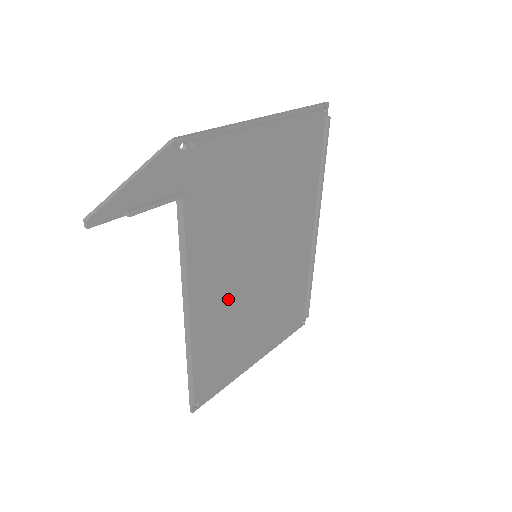
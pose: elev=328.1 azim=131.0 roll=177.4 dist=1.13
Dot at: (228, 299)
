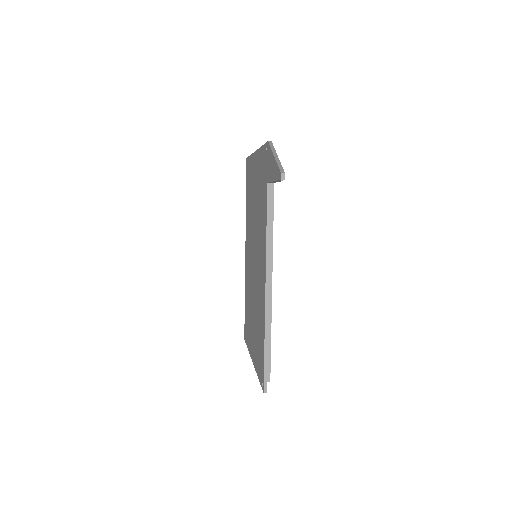
Dot at: occluded
